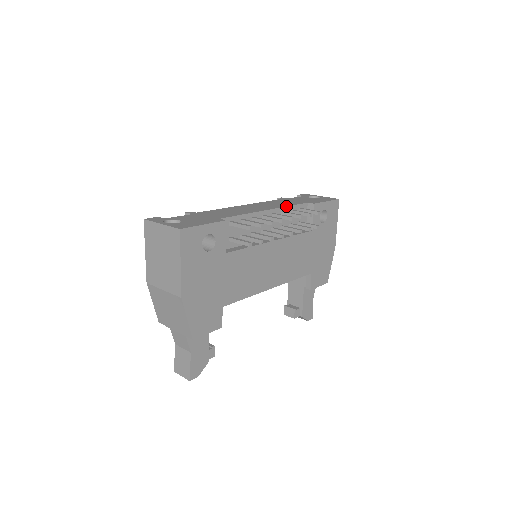
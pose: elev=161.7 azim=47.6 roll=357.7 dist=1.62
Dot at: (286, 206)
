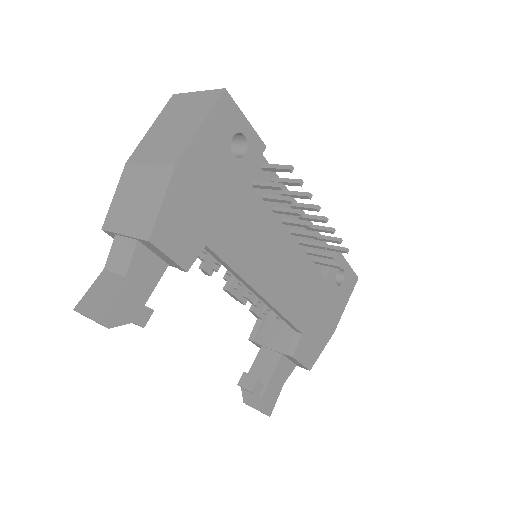
Dot at: occluded
